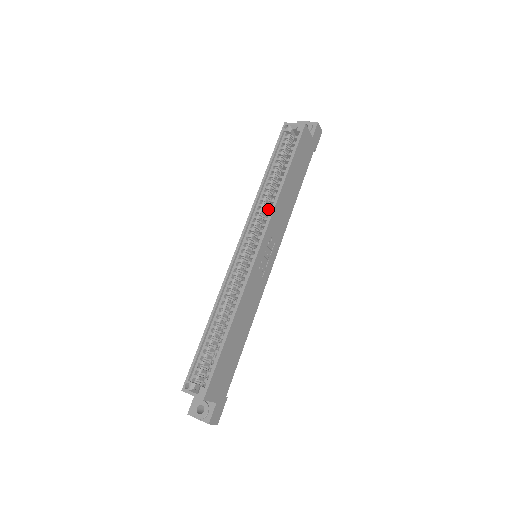
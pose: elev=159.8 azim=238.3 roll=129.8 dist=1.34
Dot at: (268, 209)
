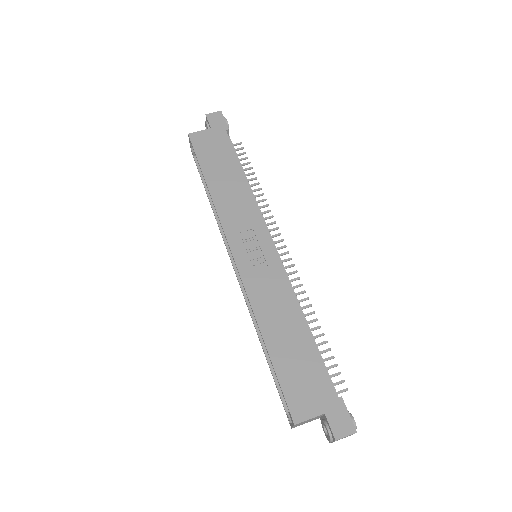
Dot at: occluded
